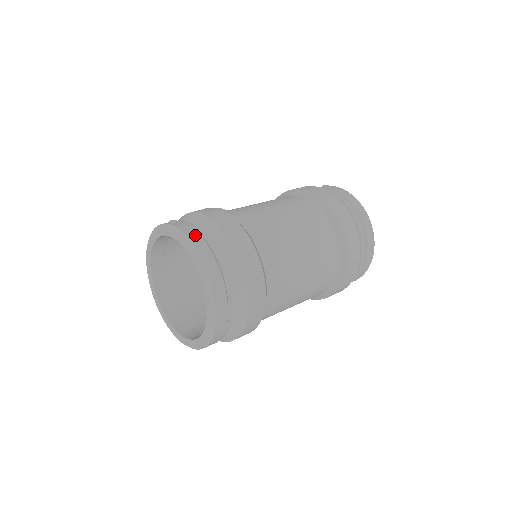
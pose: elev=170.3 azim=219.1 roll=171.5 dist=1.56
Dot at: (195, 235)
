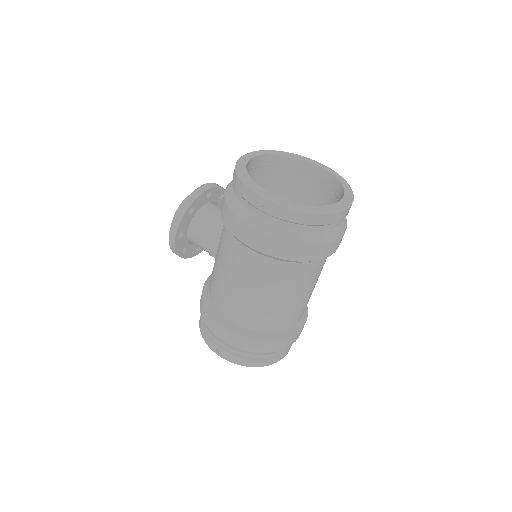
Dot at: (245, 362)
